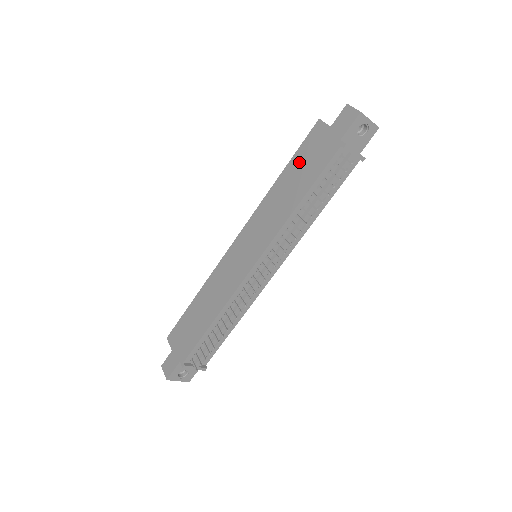
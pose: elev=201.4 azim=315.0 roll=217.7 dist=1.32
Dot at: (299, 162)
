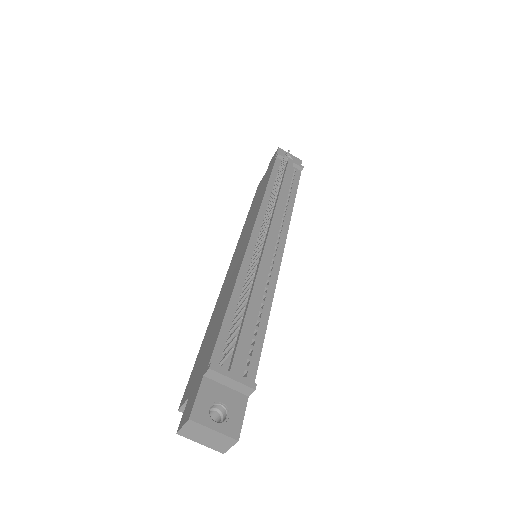
Dot at: (256, 196)
